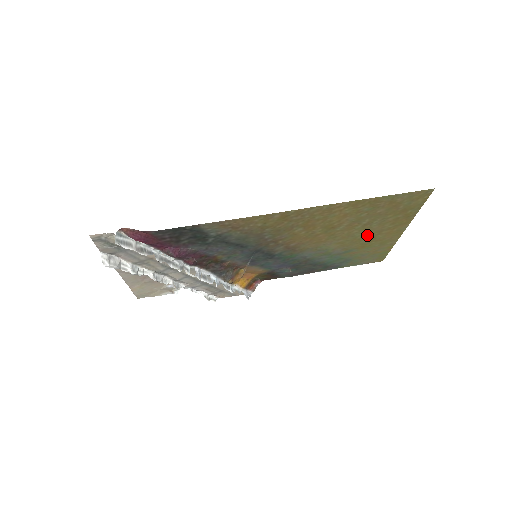
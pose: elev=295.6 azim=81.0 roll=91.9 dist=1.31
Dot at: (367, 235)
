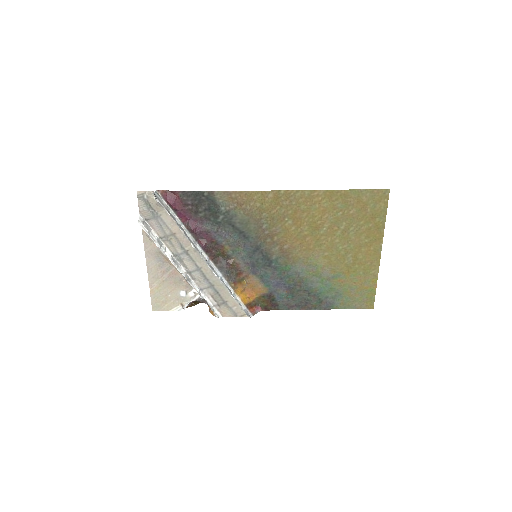
Dot at: (349, 251)
